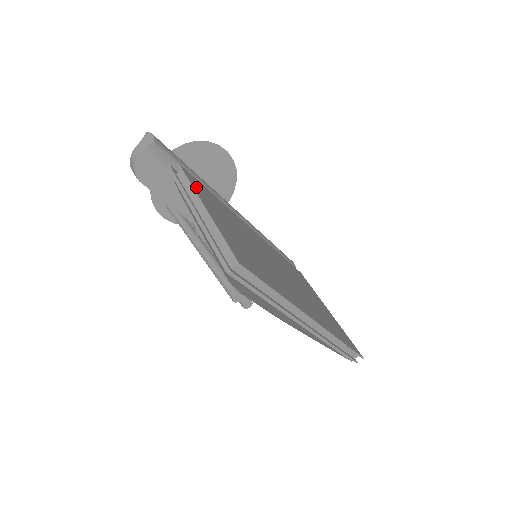
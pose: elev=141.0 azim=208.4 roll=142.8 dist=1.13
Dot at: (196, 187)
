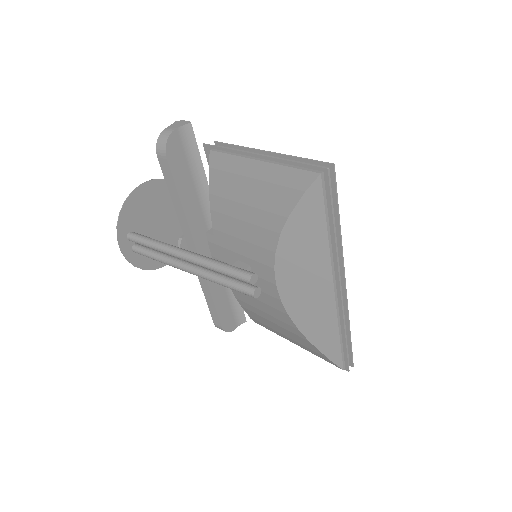
Dot at: occluded
